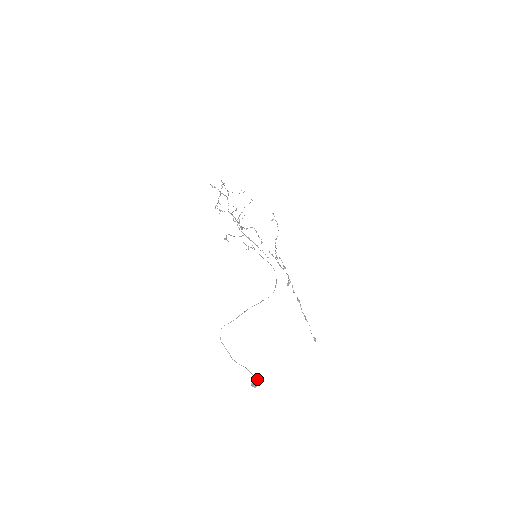
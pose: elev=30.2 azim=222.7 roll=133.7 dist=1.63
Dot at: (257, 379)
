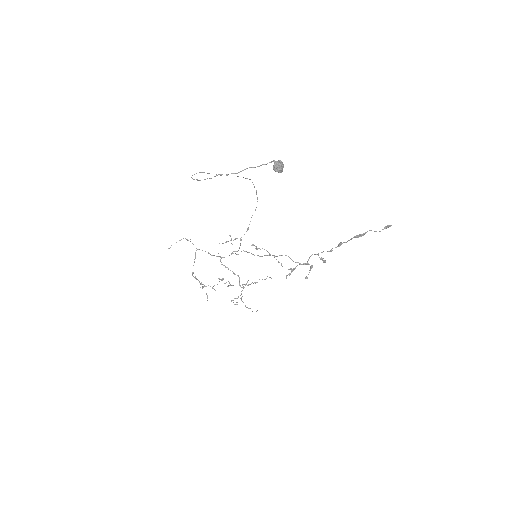
Dot at: (273, 161)
